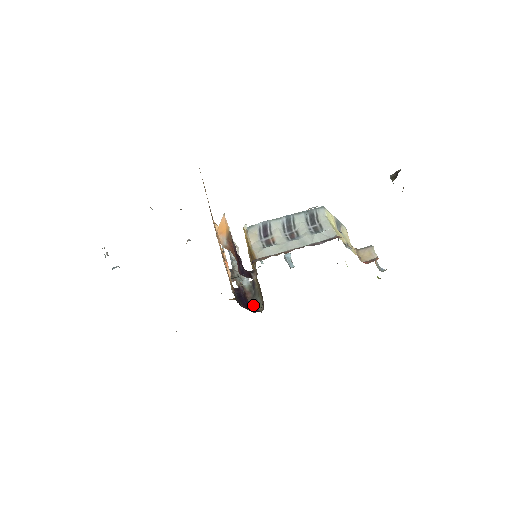
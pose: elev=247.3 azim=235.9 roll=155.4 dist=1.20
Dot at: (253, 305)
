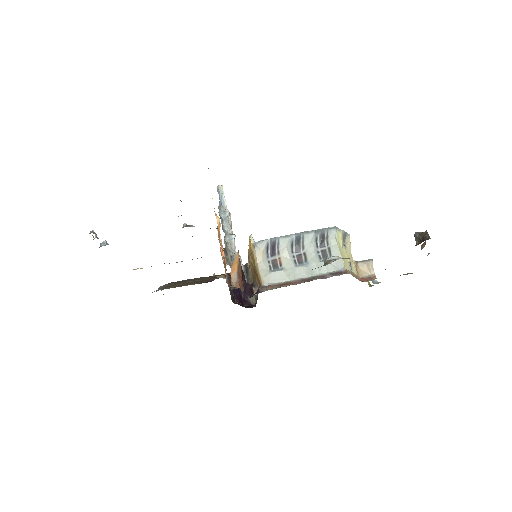
Dot at: occluded
